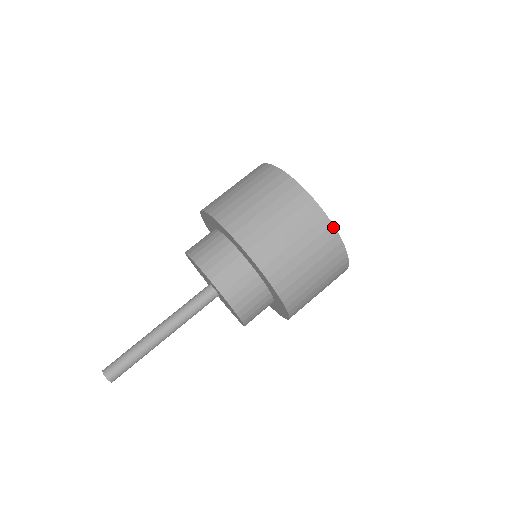
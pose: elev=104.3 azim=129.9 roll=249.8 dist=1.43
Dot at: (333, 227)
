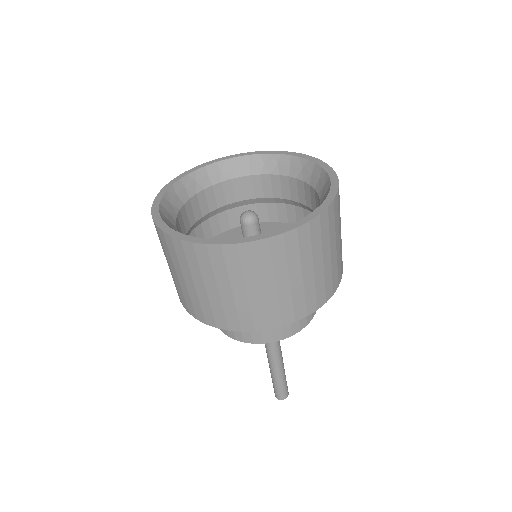
Dot at: (321, 214)
